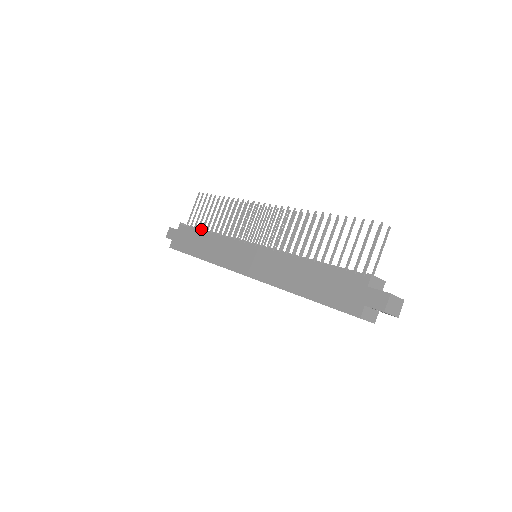
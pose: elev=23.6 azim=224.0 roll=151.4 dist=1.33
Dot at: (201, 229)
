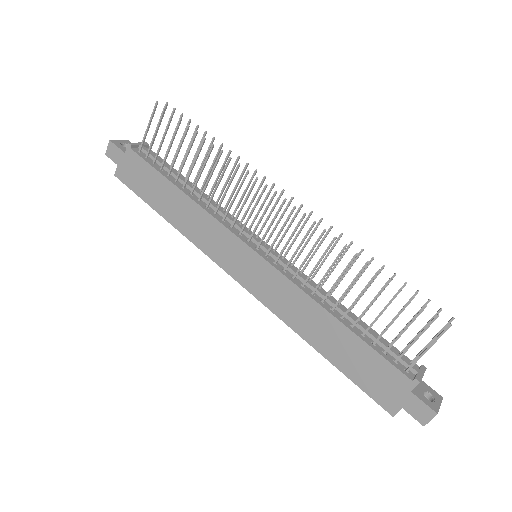
Dot at: (165, 167)
